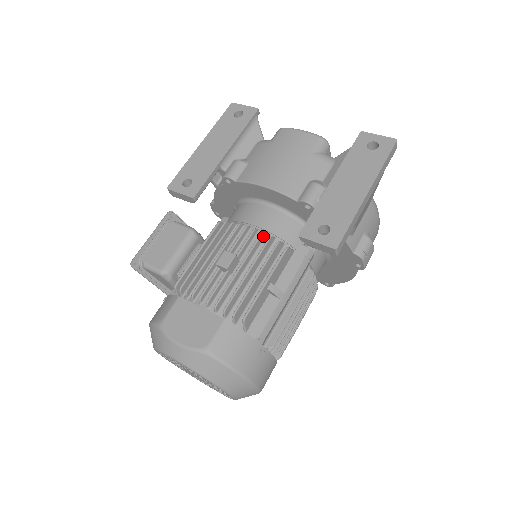
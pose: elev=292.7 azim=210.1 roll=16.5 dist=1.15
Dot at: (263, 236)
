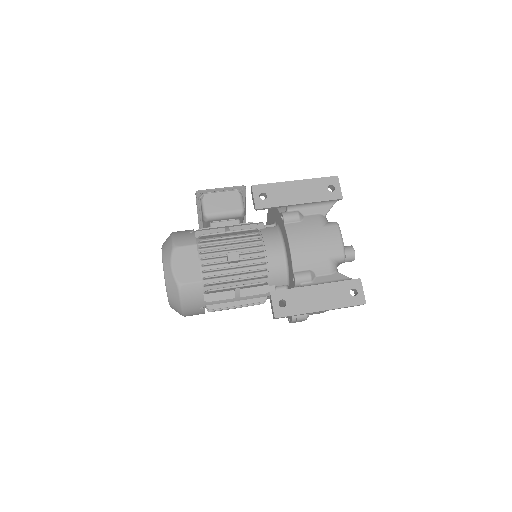
Dot at: (263, 264)
